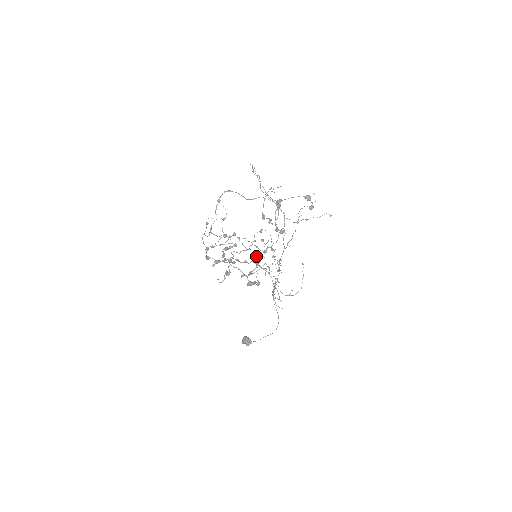
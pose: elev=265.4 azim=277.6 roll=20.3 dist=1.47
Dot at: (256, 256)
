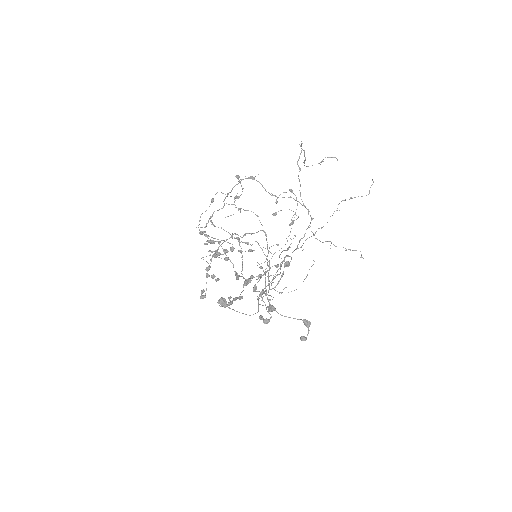
Dot at: (273, 215)
